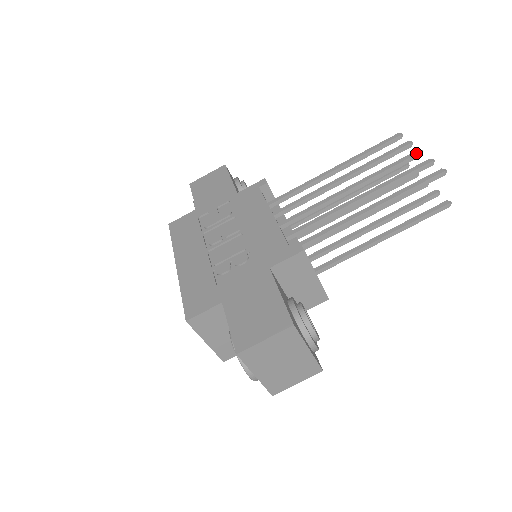
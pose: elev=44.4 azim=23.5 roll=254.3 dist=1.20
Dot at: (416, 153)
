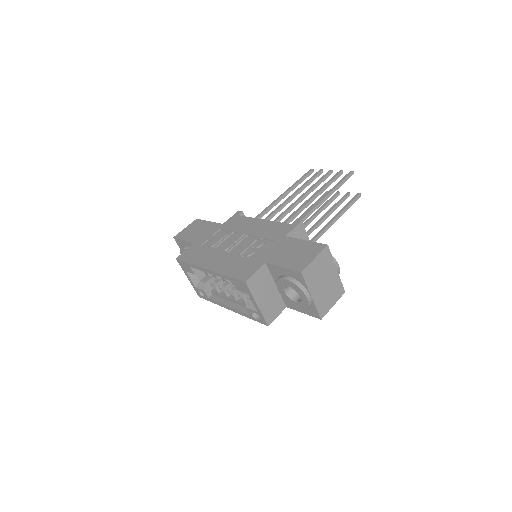
Dot at: (330, 171)
